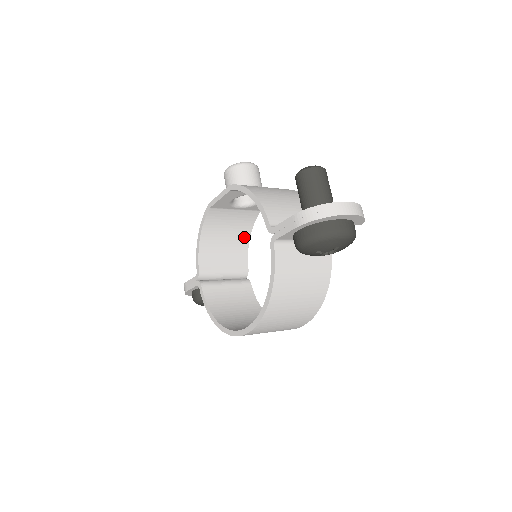
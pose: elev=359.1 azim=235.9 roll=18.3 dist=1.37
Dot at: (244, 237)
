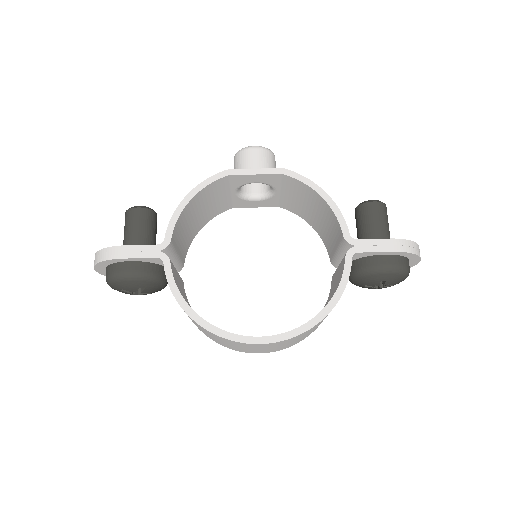
Dot at: (200, 226)
